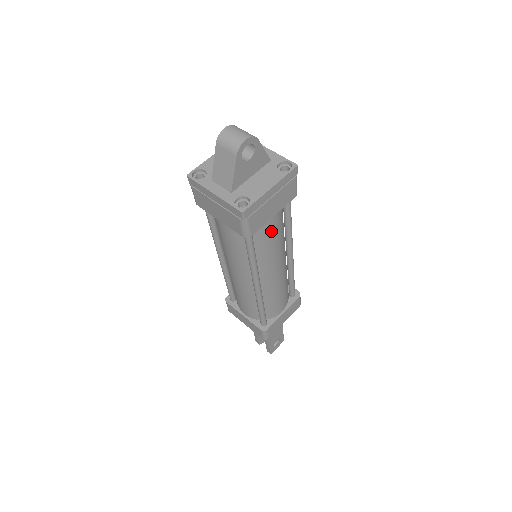
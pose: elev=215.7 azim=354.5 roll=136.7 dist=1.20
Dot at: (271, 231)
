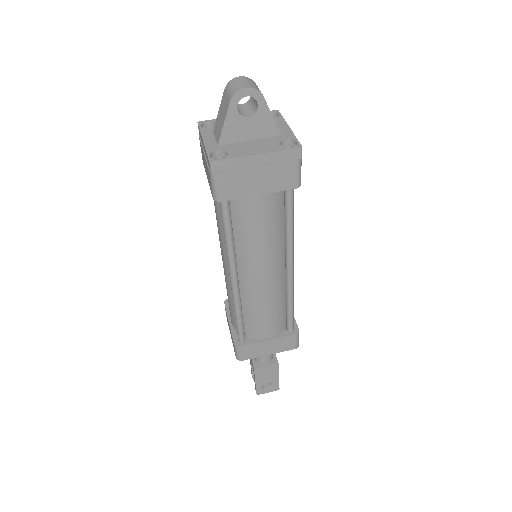
Dot at: (256, 215)
